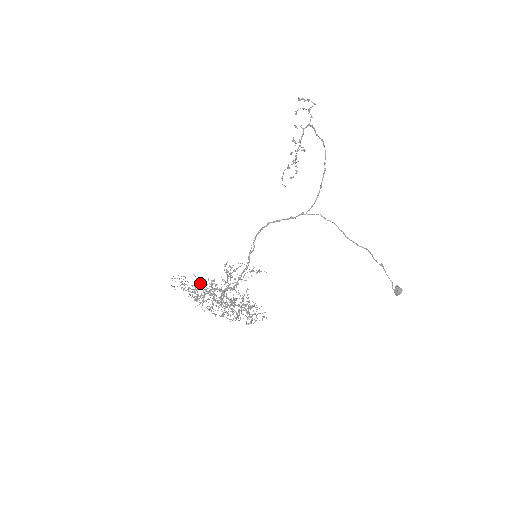
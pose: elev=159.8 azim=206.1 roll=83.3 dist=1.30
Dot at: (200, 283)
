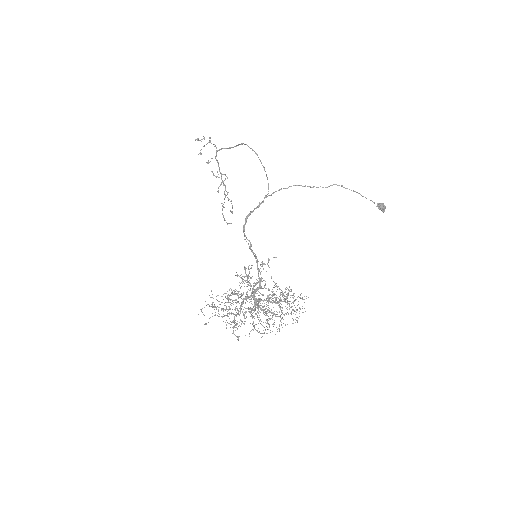
Dot at: (229, 295)
